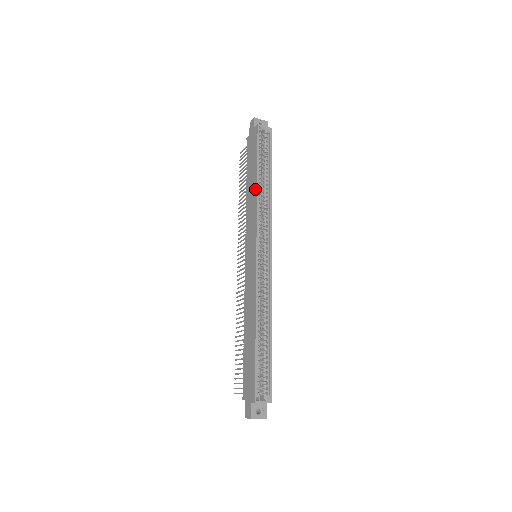
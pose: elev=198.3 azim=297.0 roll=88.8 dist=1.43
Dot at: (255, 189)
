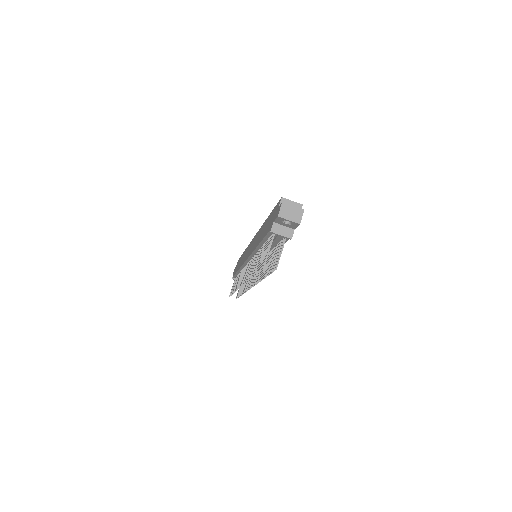
Dot at: (244, 252)
